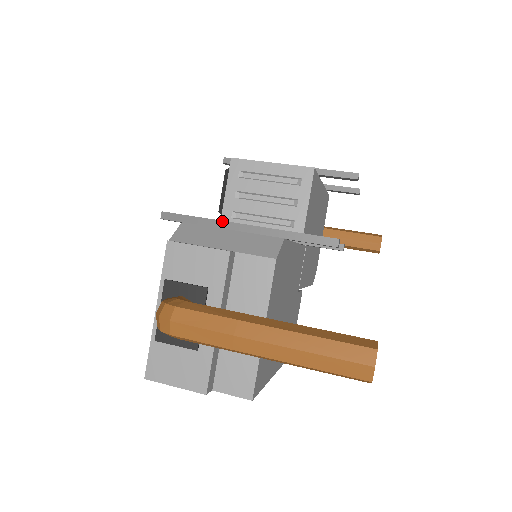
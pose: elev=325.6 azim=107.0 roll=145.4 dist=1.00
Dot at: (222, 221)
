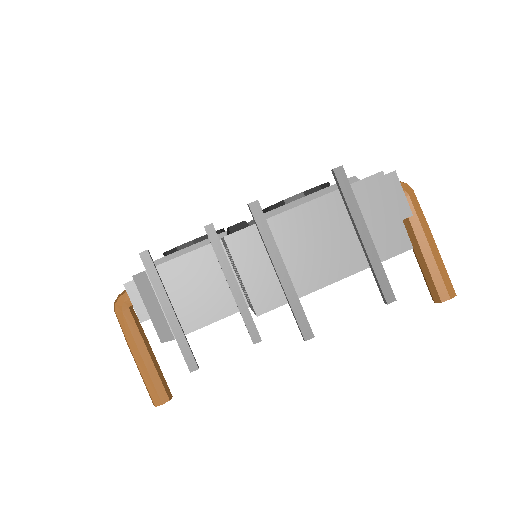
Dot at: (158, 297)
